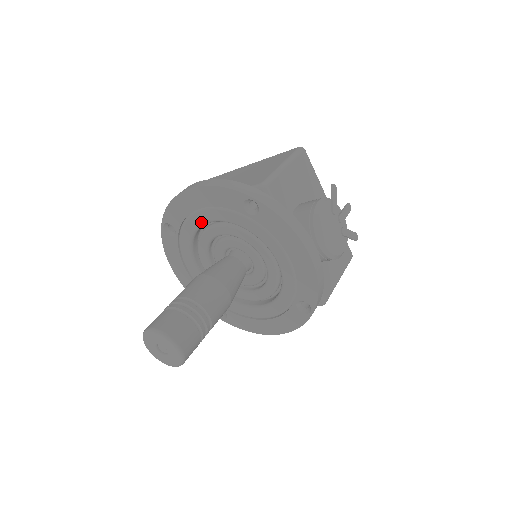
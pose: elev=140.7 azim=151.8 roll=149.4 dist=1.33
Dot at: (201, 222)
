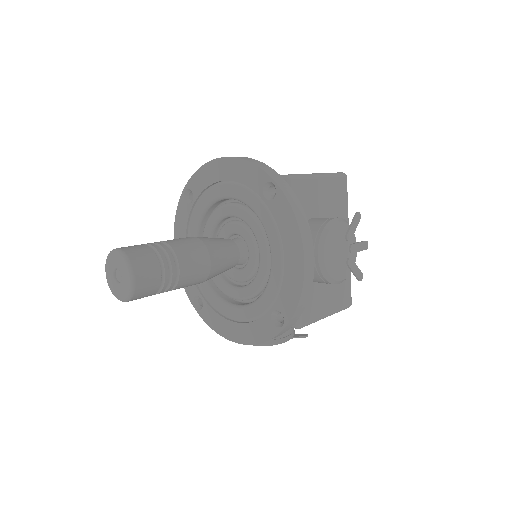
Dot at: (219, 195)
